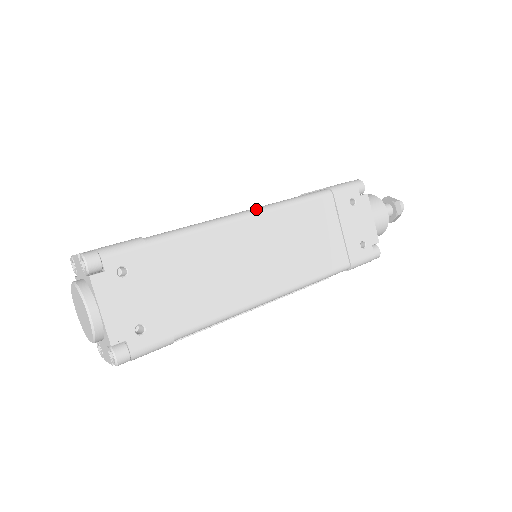
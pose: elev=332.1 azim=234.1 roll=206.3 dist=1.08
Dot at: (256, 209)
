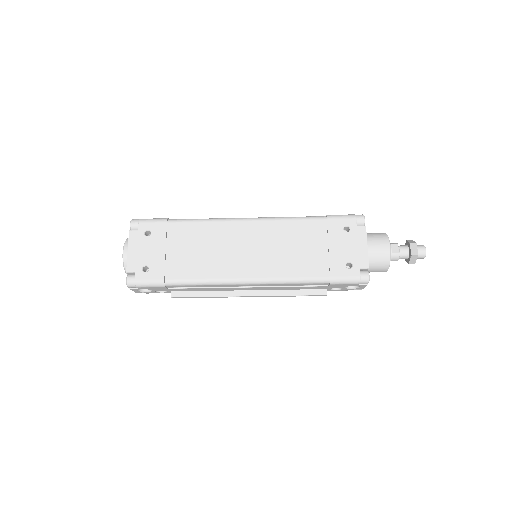
Dot at: (253, 218)
